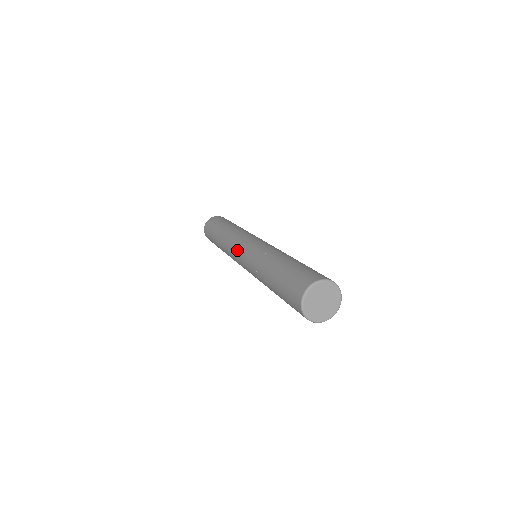
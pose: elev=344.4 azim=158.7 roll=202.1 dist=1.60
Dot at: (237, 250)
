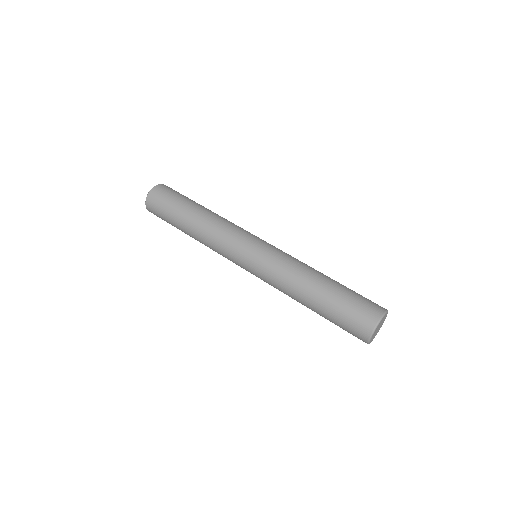
Dot at: (237, 259)
